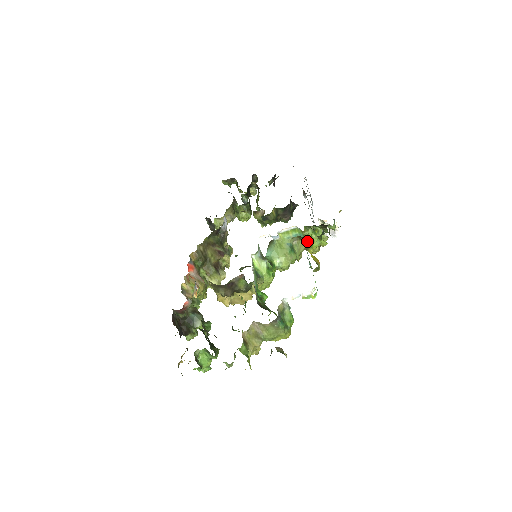
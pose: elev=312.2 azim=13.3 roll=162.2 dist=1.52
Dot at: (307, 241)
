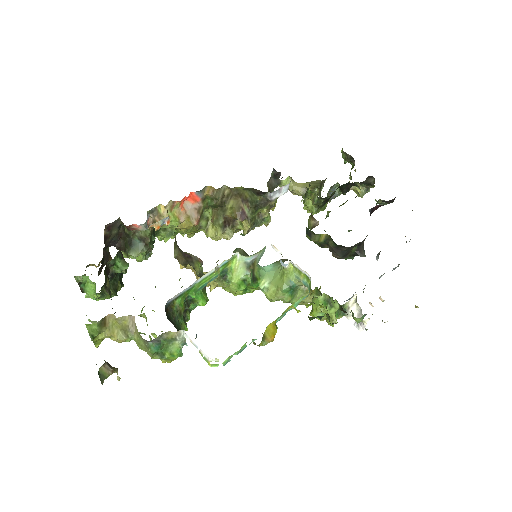
Dot at: occluded
